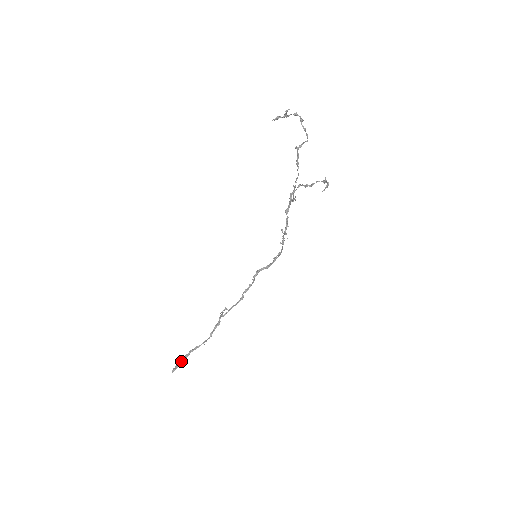
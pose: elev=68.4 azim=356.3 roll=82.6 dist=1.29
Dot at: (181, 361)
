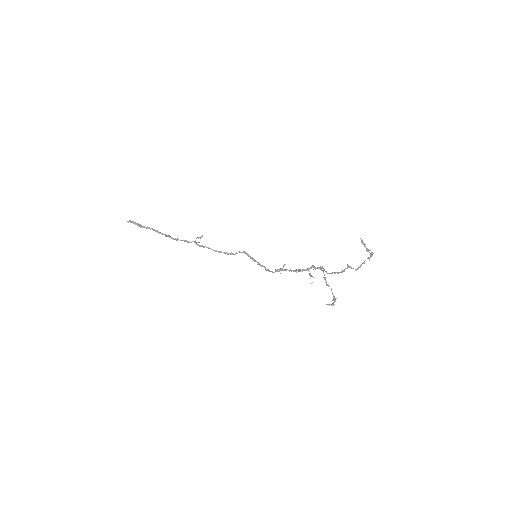
Dot at: (141, 225)
